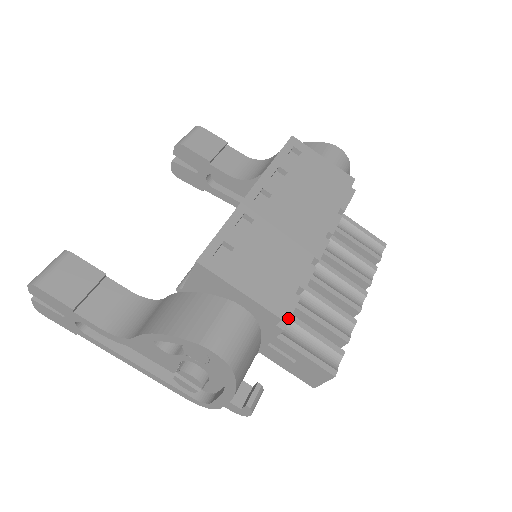
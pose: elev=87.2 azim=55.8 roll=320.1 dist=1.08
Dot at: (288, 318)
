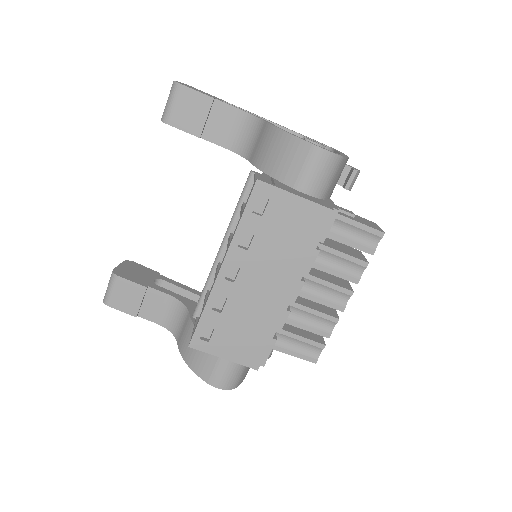
Dot at: (267, 358)
